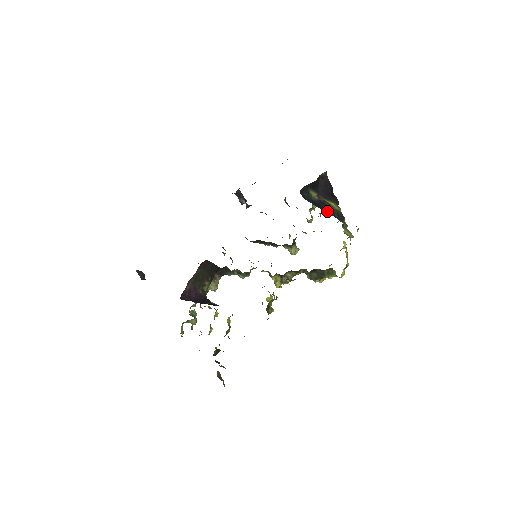
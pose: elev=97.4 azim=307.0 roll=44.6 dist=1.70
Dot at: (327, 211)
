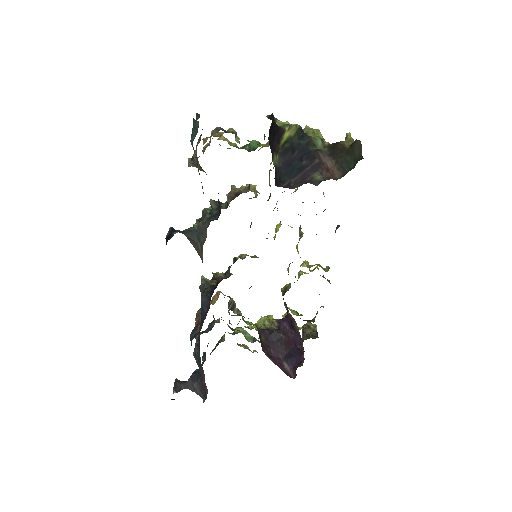
Dot at: (299, 155)
